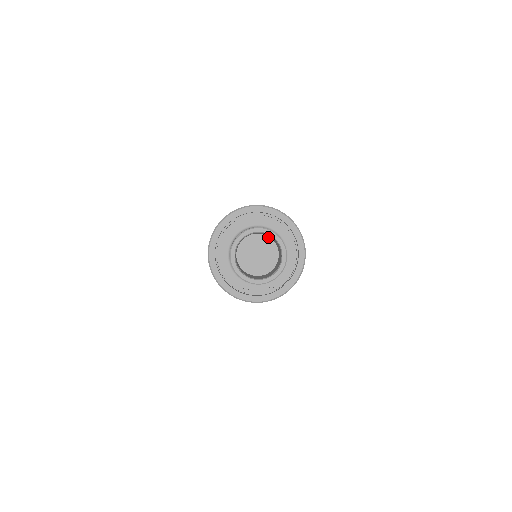
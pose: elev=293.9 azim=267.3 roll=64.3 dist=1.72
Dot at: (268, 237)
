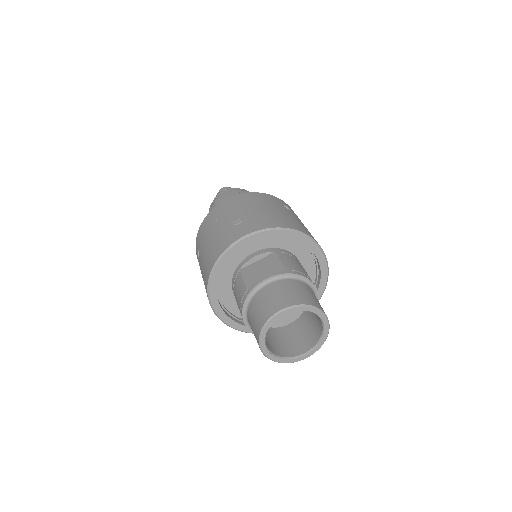
Dot at: occluded
